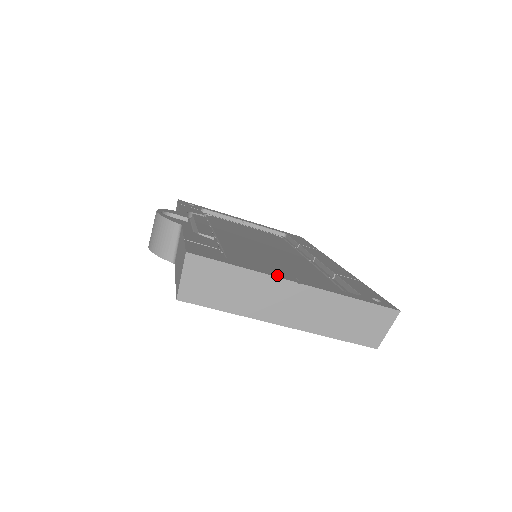
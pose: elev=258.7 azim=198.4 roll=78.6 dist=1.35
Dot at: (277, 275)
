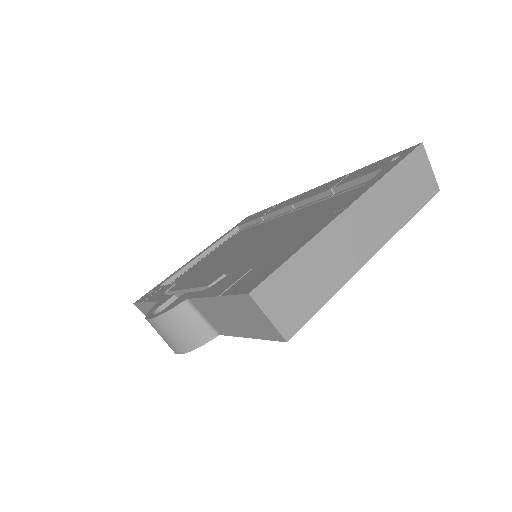
Dot at: (324, 224)
